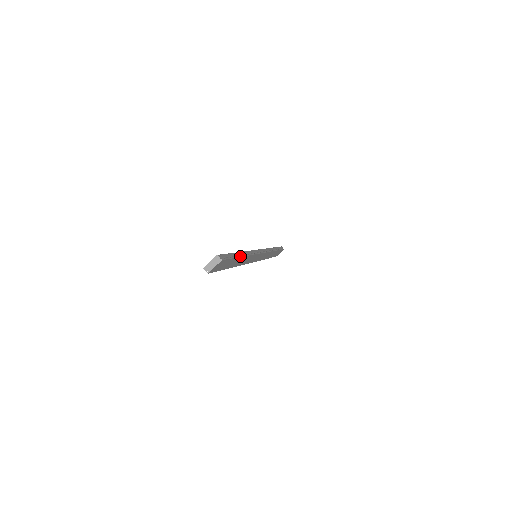
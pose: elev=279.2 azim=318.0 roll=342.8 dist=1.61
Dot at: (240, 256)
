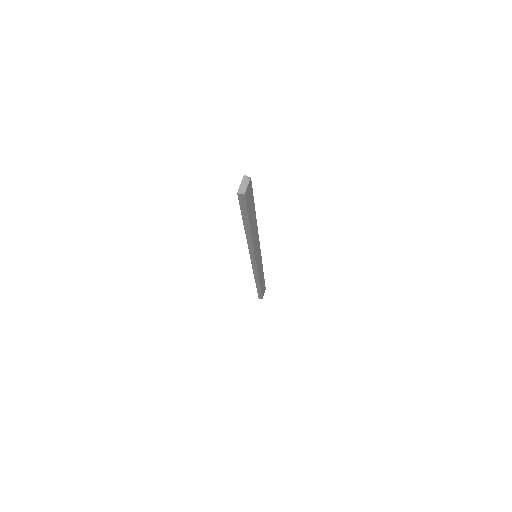
Dot at: occluded
